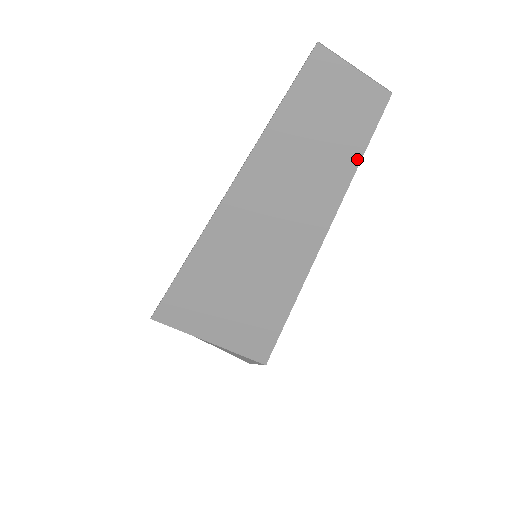
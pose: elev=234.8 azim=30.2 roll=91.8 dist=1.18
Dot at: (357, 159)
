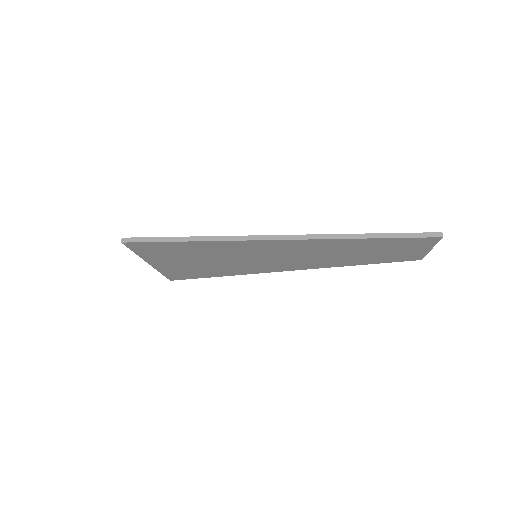
Dot at: (370, 263)
